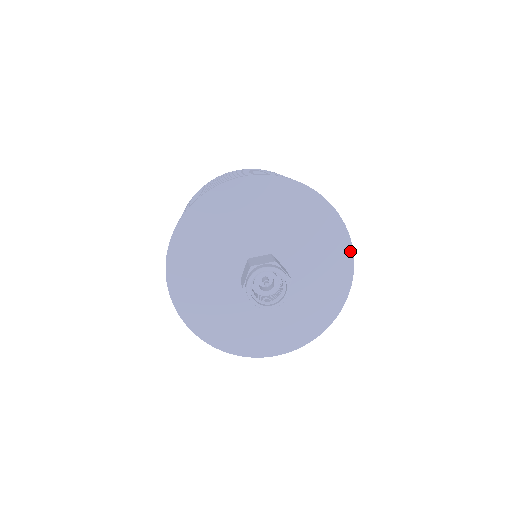
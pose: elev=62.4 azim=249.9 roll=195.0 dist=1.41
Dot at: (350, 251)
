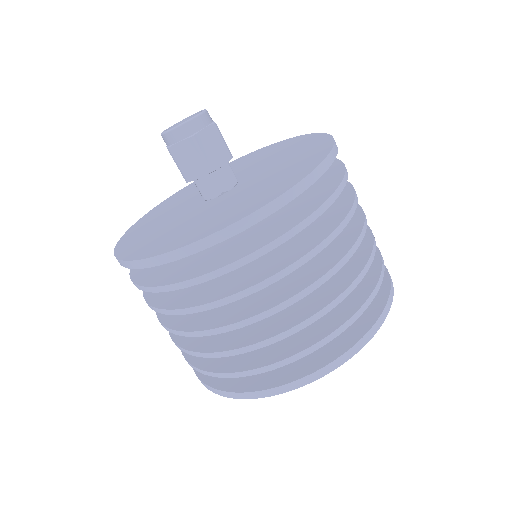
Dot at: (292, 139)
